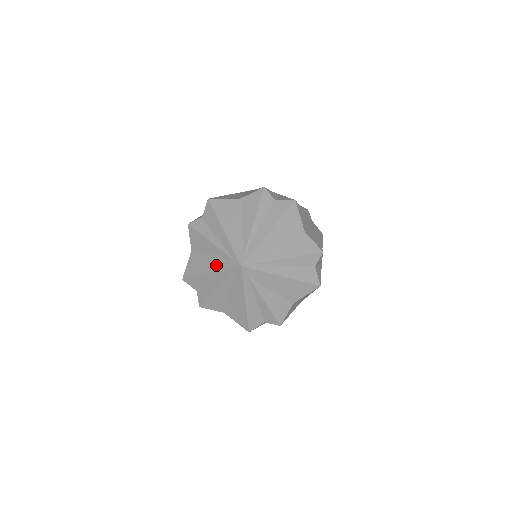
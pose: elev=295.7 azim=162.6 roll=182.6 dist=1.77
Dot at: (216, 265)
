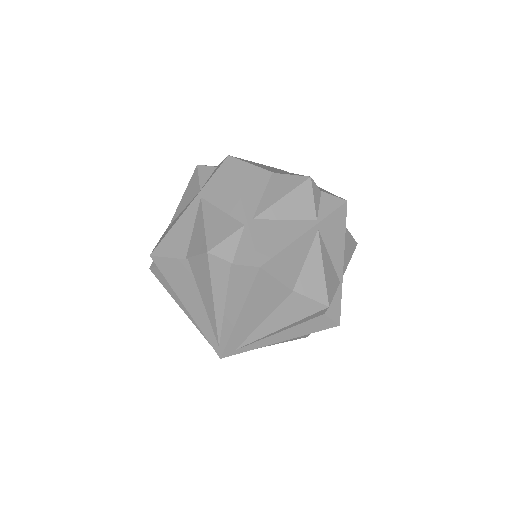
Dot at: occluded
